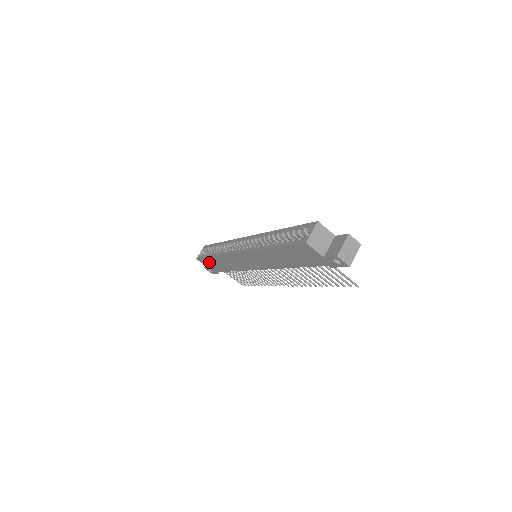
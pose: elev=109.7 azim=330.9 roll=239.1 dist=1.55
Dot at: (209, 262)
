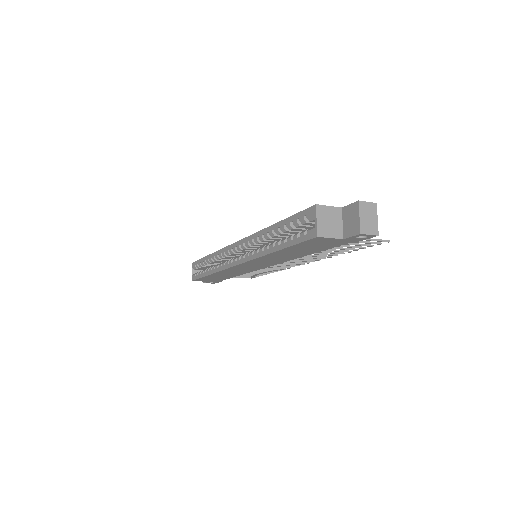
Dot at: (207, 279)
